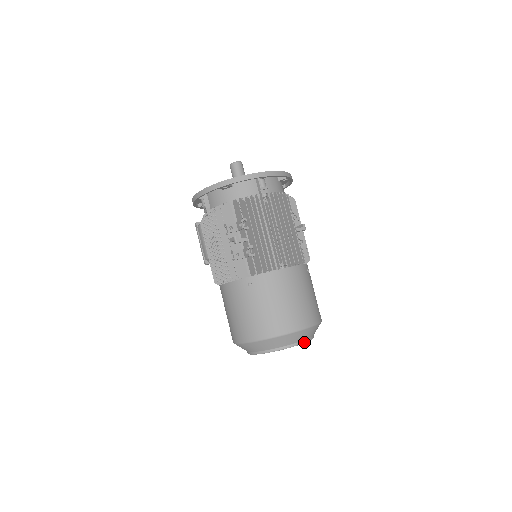
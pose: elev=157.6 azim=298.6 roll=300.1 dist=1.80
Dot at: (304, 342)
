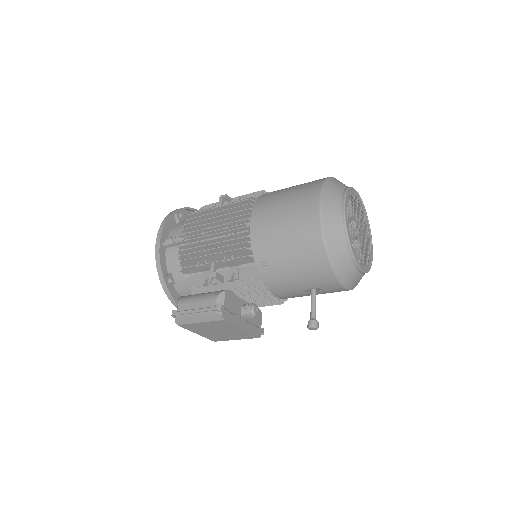
Dot at: (360, 199)
